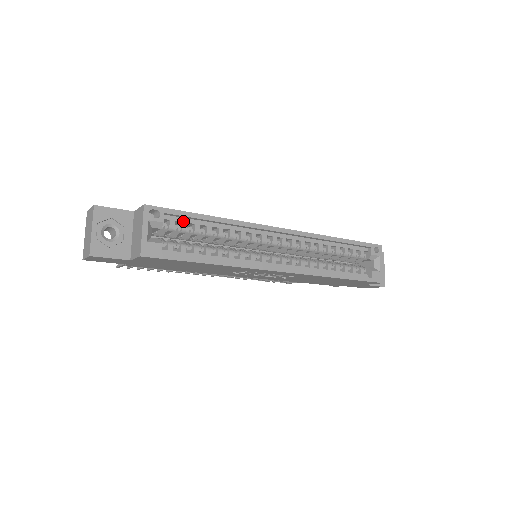
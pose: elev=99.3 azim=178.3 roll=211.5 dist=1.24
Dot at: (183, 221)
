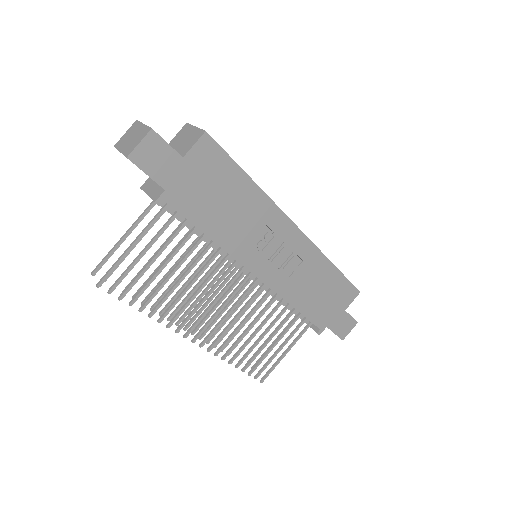
Dot at: occluded
